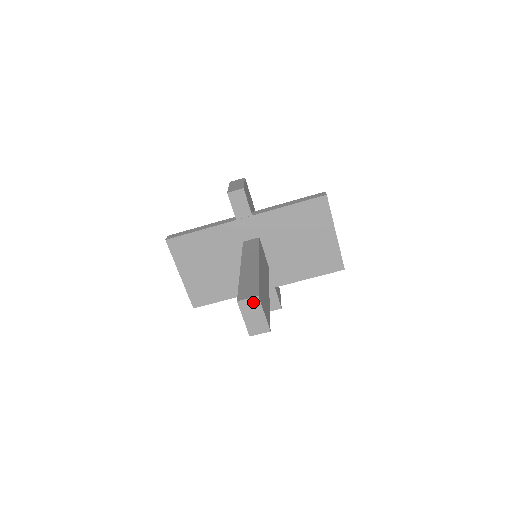
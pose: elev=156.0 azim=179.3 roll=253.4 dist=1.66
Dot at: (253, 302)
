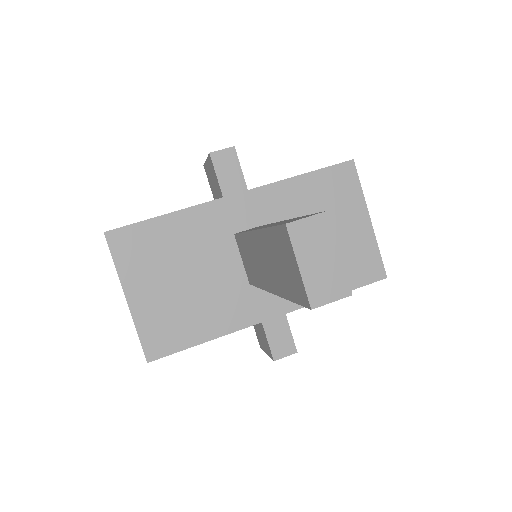
Dot at: (317, 225)
